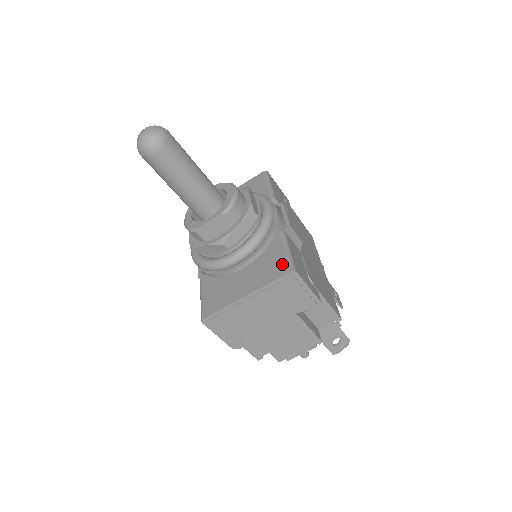
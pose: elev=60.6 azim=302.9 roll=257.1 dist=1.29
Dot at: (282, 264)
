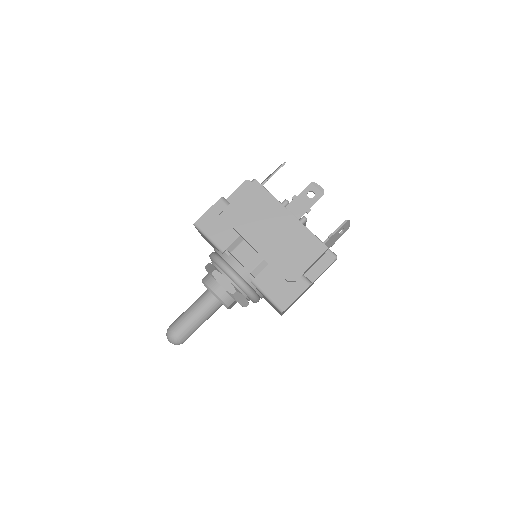
Dot at: (274, 306)
